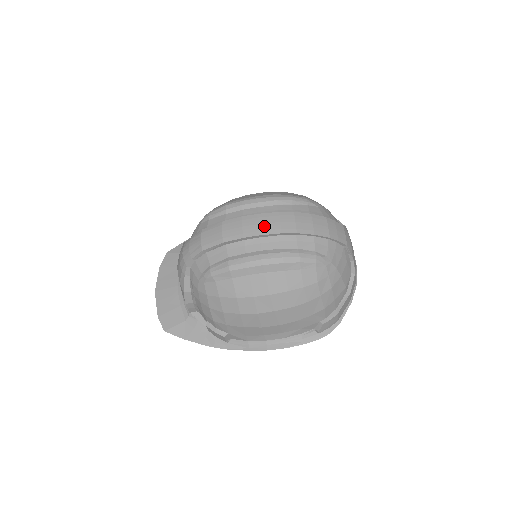
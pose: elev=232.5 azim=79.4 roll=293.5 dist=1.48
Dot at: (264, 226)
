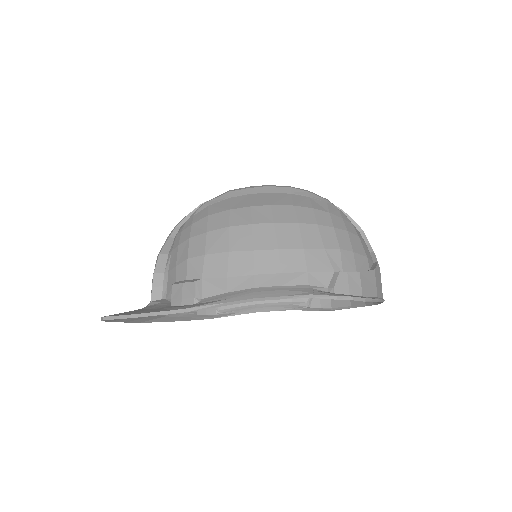
Dot at: occluded
